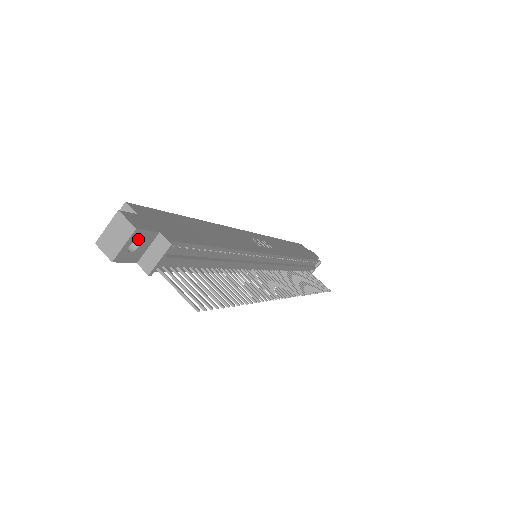
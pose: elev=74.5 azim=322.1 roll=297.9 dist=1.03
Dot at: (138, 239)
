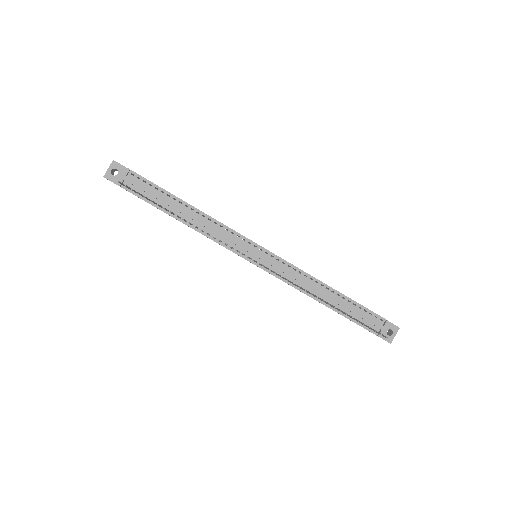
Dot at: (116, 168)
